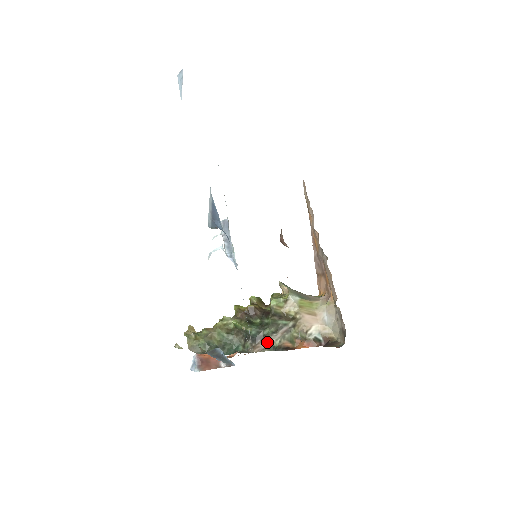
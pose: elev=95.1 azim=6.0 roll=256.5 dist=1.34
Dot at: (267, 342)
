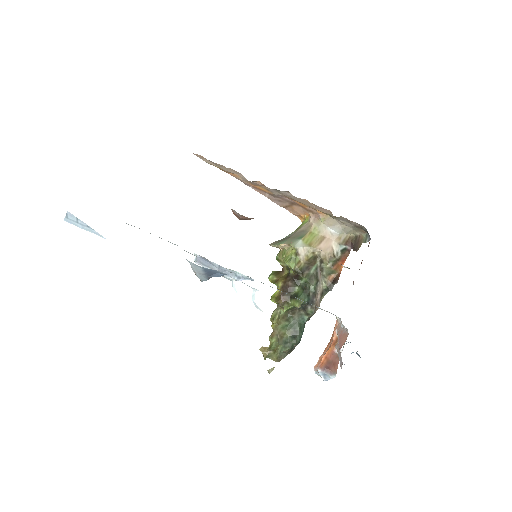
Dot at: (318, 293)
